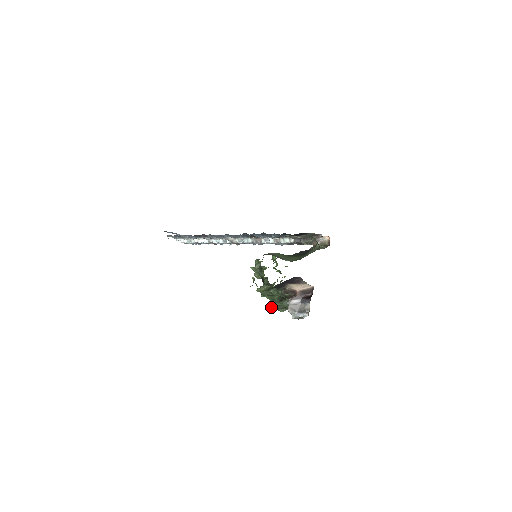
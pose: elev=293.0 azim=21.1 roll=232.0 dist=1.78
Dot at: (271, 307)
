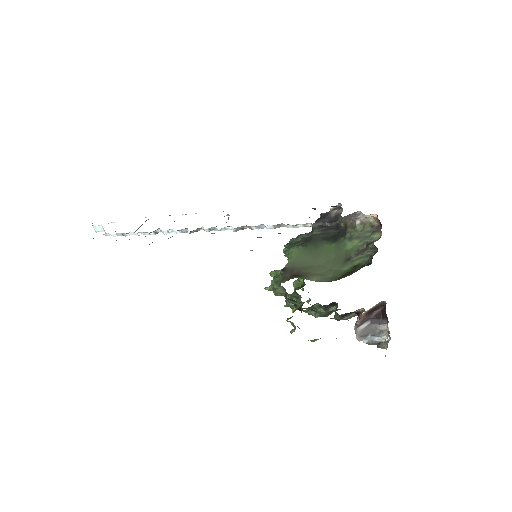
Dot at: occluded
